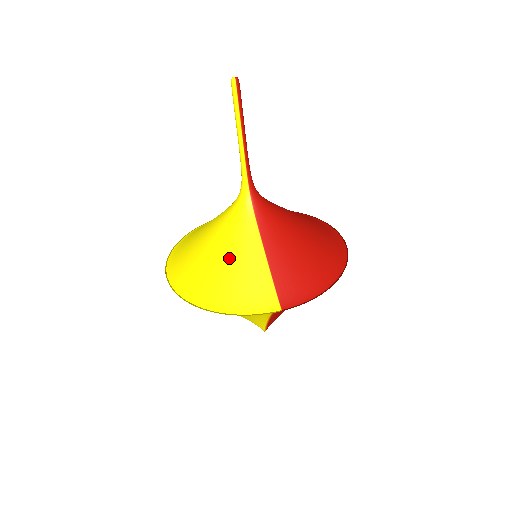
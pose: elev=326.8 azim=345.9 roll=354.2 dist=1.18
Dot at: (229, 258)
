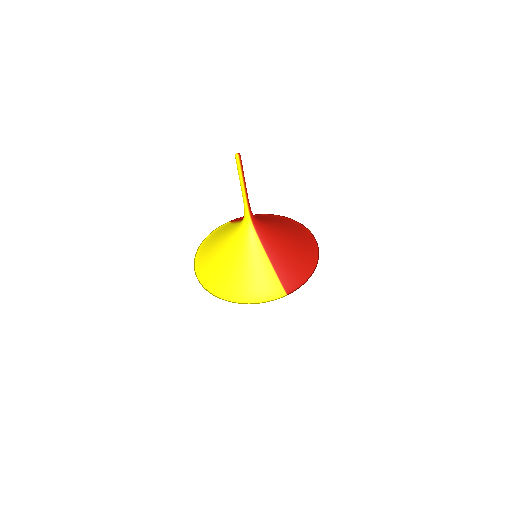
Dot at: (245, 266)
